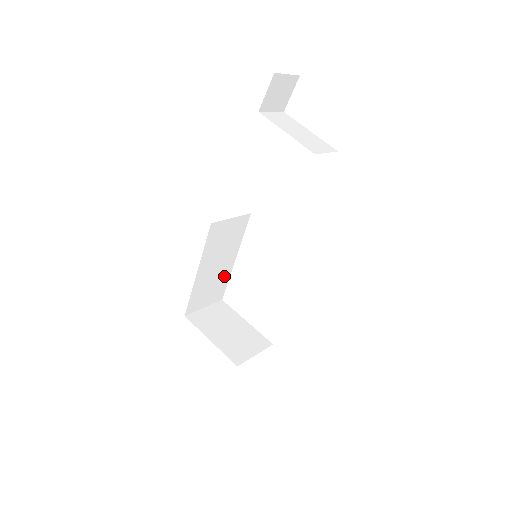
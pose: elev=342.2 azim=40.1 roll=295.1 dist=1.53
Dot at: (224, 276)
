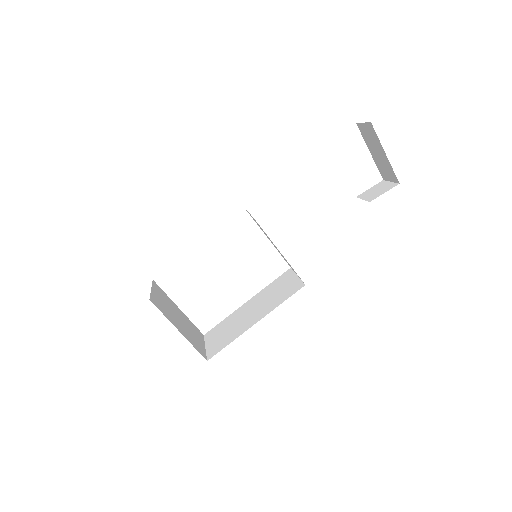
Dot at: occluded
